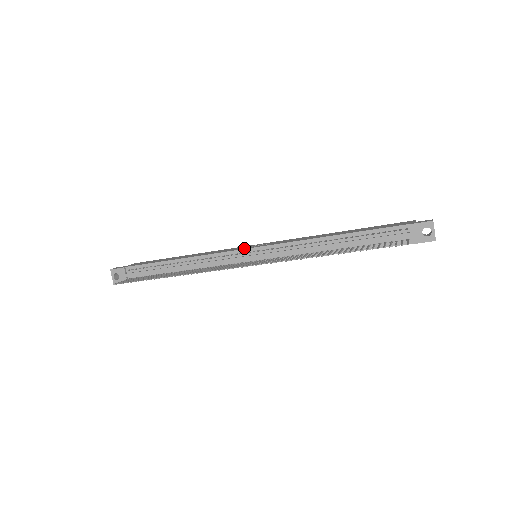
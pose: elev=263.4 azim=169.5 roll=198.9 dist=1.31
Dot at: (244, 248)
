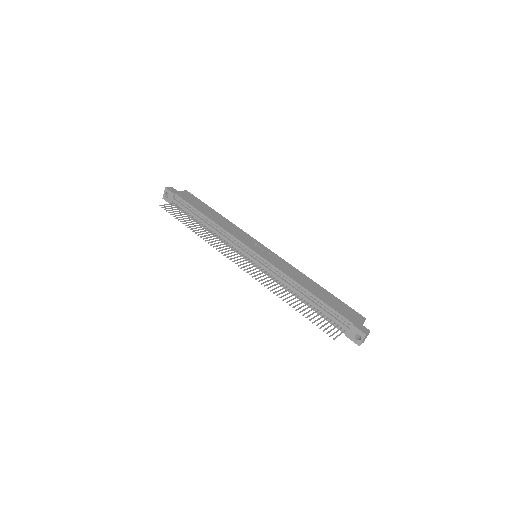
Dot at: (251, 246)
